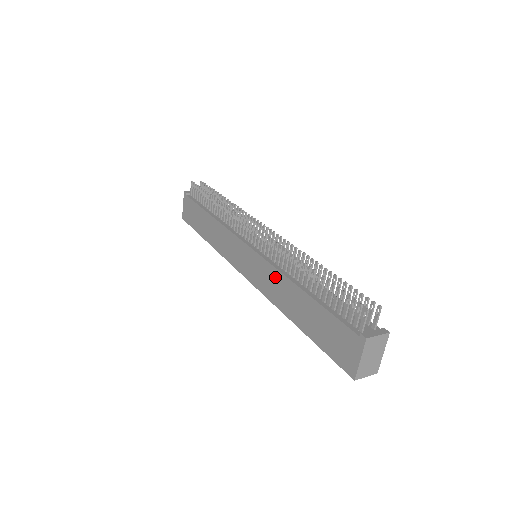
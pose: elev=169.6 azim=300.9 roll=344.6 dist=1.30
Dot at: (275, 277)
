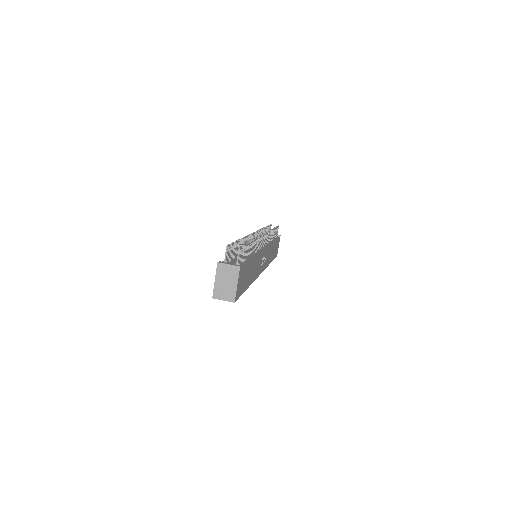
Dot at: occluded
